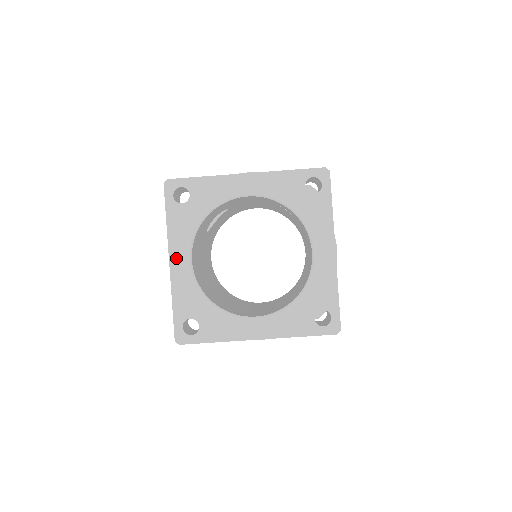
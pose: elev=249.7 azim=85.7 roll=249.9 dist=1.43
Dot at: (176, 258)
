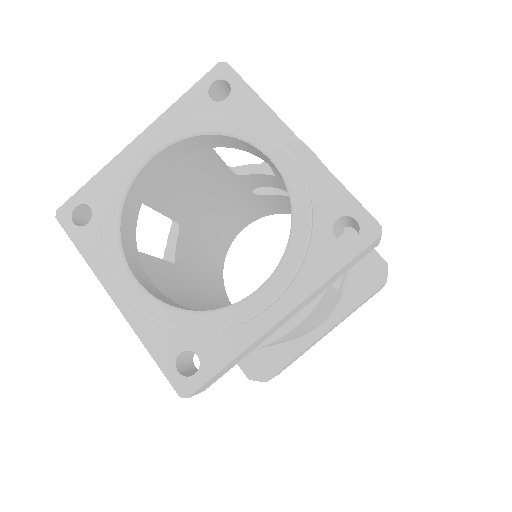
Dot at: (146, 141)
